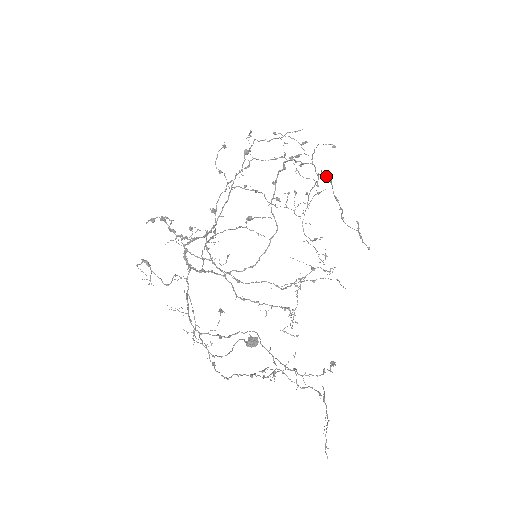
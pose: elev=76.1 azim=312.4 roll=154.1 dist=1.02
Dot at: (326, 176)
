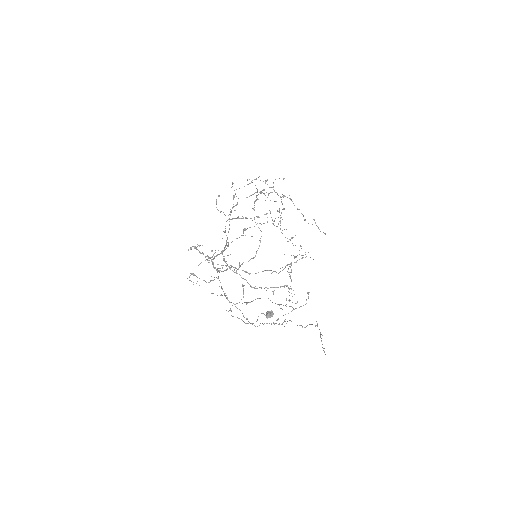
Dot at: occluded
